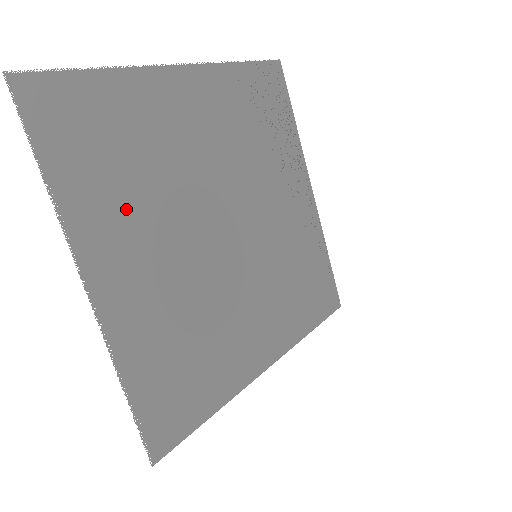
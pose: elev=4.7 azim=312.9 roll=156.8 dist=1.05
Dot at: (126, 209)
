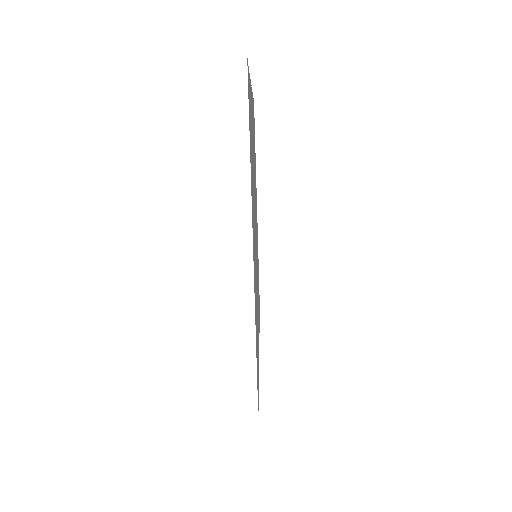
Dot at: occluded
